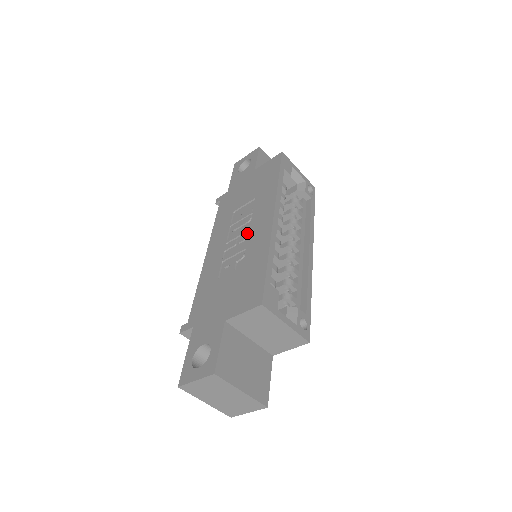
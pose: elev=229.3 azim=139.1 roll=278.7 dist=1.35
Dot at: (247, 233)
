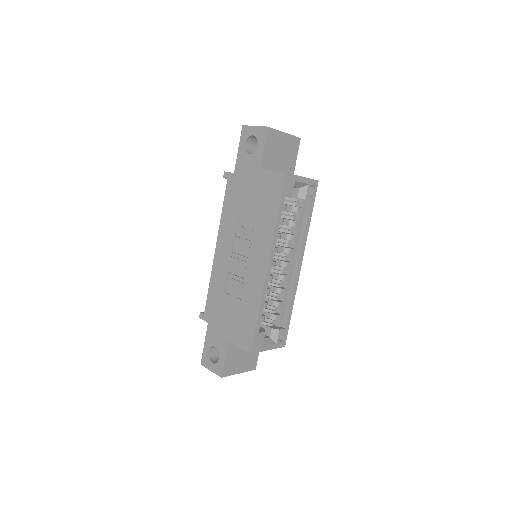
Dot at: (247, 261)
